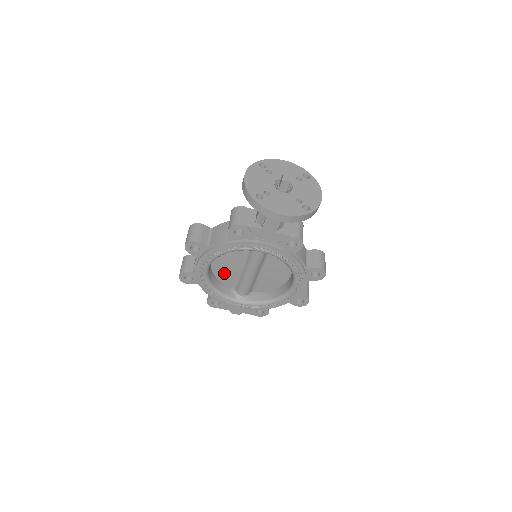
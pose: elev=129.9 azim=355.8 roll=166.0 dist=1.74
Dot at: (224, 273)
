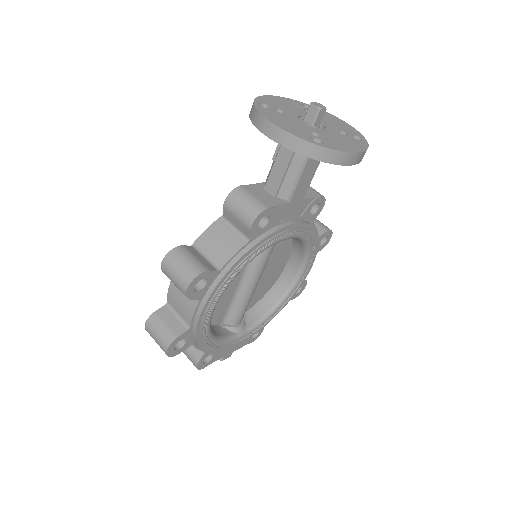
Dot at: (215, 307)
